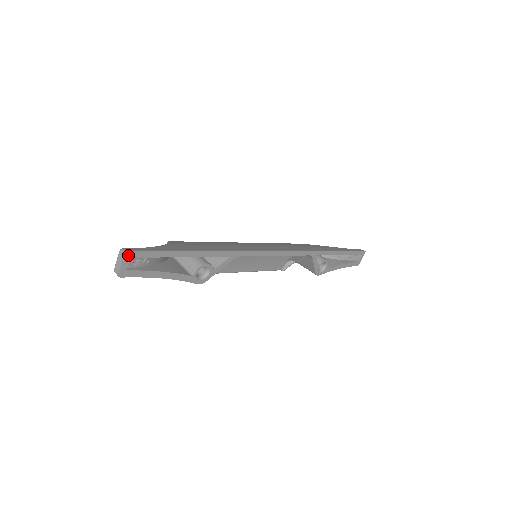
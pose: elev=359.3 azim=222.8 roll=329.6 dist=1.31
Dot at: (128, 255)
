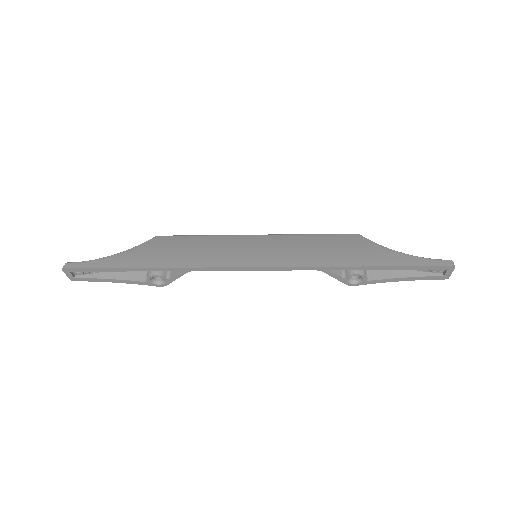
Dot at: (66, 270)
